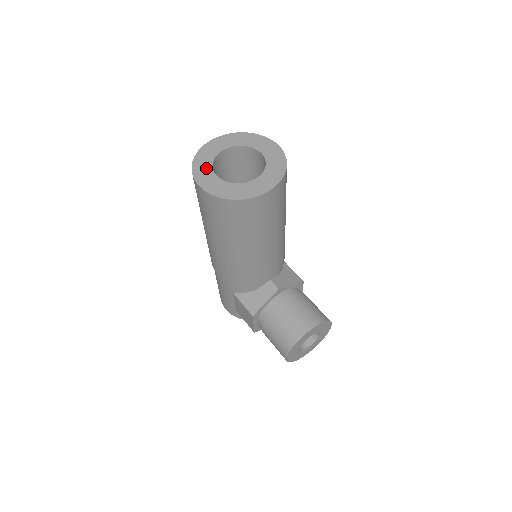
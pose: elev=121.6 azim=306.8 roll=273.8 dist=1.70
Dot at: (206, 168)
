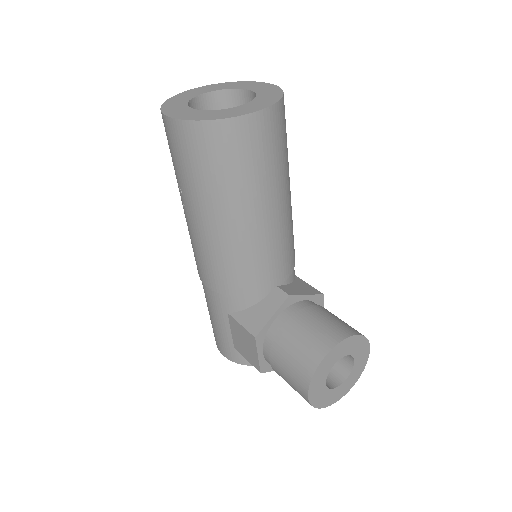
Dot at: (179, 105)
